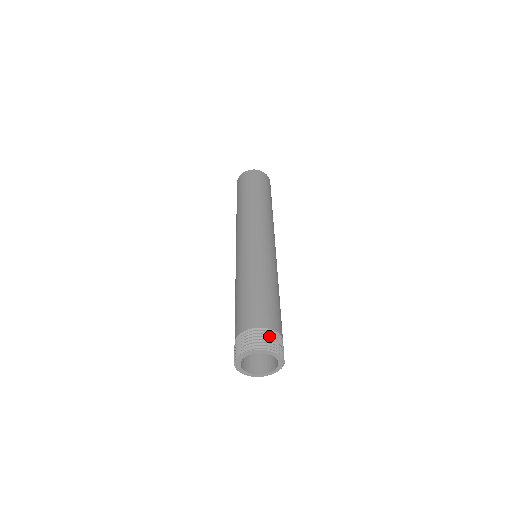
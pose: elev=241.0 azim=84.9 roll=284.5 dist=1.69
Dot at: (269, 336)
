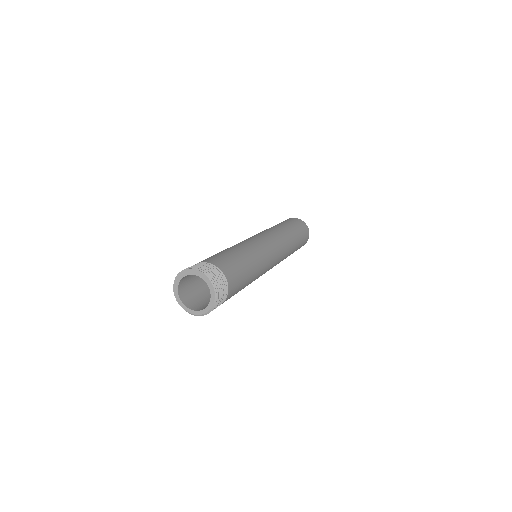
Dot at: (223, 285)
